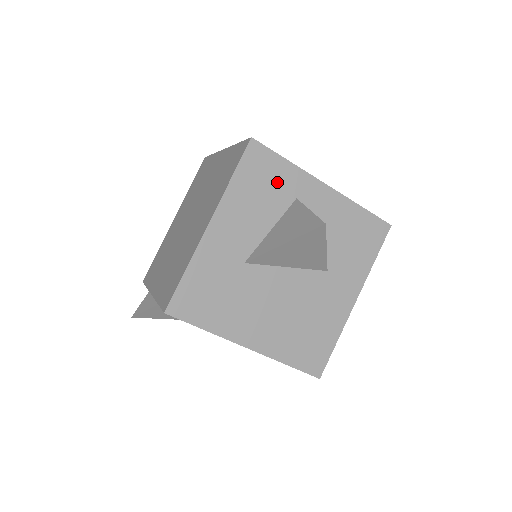
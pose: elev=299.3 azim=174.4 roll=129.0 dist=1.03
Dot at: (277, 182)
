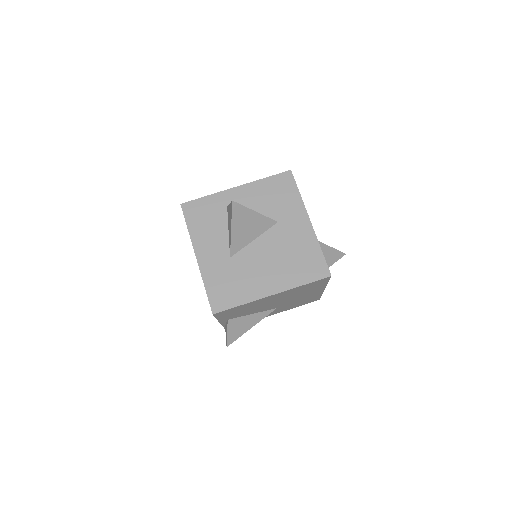
Dot at: (211, 209)
